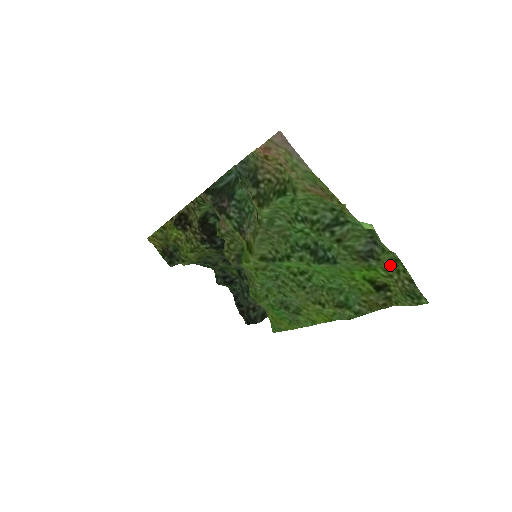
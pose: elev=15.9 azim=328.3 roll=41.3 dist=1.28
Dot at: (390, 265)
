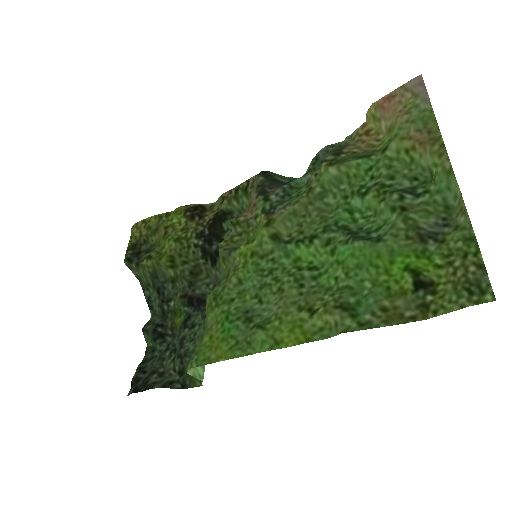
Dot at: (458, 246)
